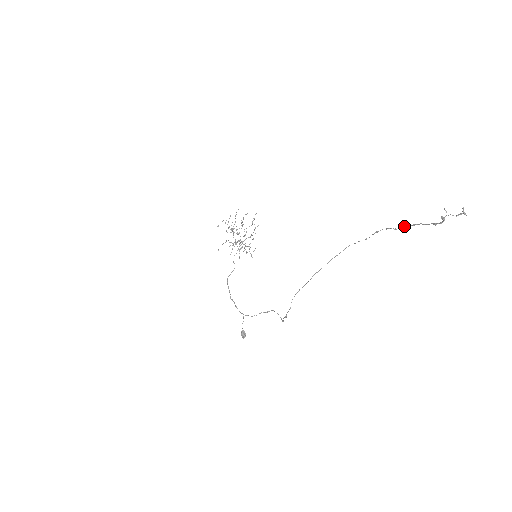
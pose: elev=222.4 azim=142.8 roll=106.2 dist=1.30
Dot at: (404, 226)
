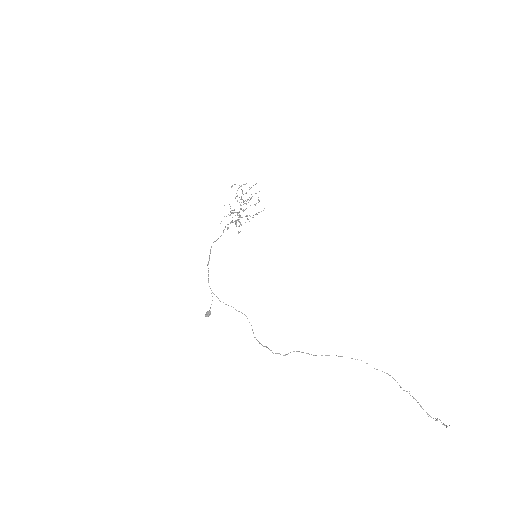
Dot at: occluded
